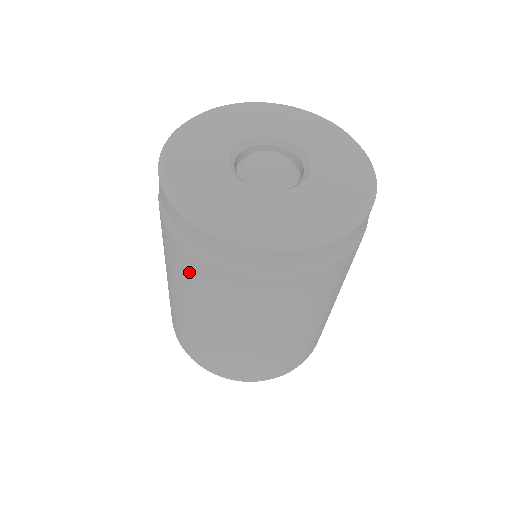
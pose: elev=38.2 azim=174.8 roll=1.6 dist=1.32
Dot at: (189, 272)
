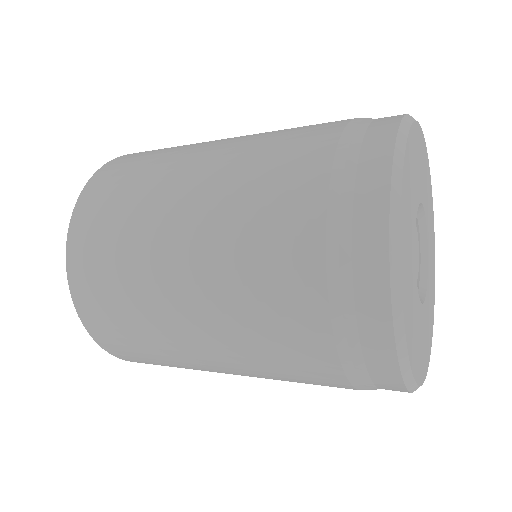
Dot at: (313, 382)
